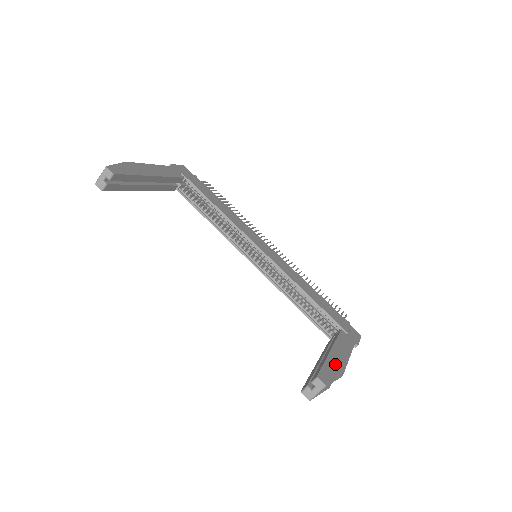
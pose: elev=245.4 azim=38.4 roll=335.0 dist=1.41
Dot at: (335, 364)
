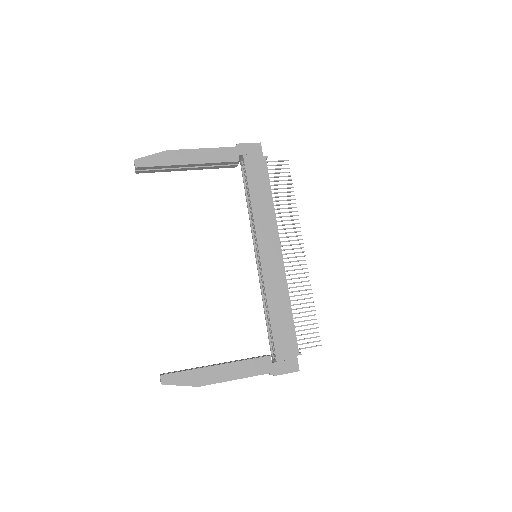
Dot at: (202, 376)
